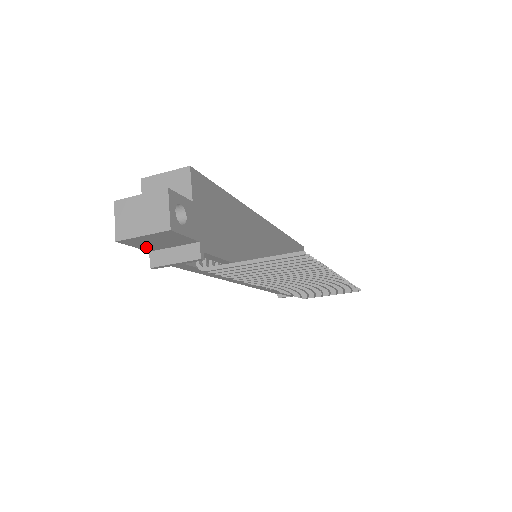
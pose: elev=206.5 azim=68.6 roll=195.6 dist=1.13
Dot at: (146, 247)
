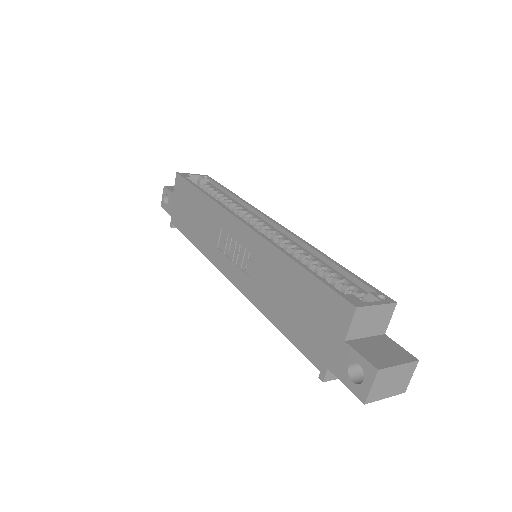
Dot at: (344, 377)
